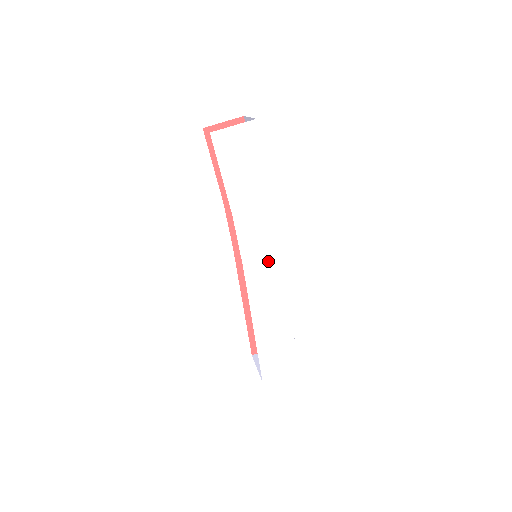
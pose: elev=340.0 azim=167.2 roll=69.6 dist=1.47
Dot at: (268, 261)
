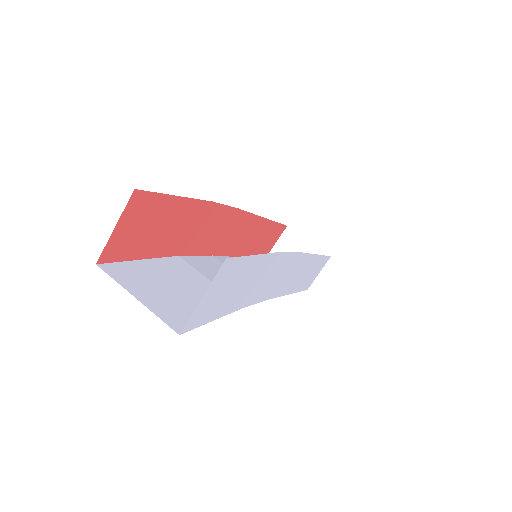
Dot at: (289, 271)
